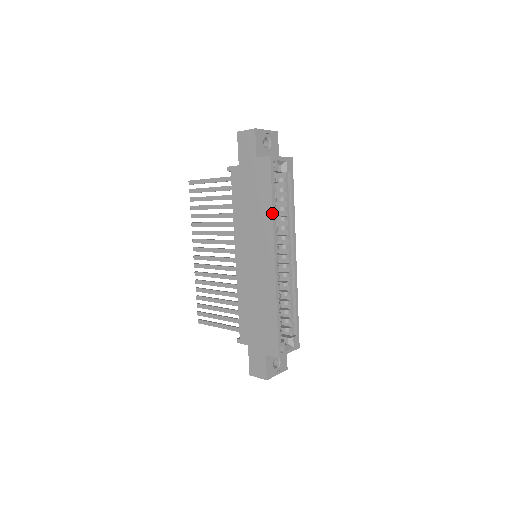
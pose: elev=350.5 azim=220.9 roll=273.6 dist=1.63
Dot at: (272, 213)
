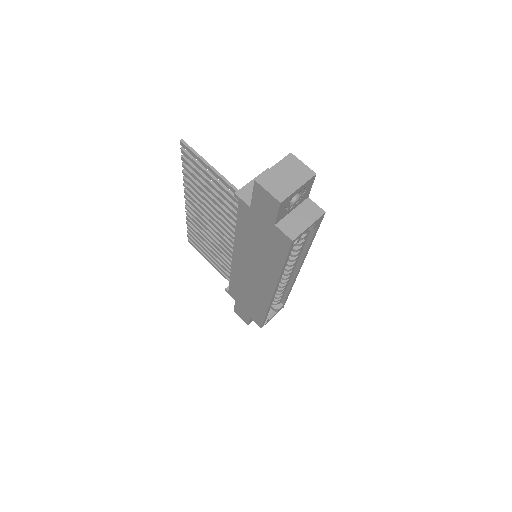
Dot at: (280, 273)
